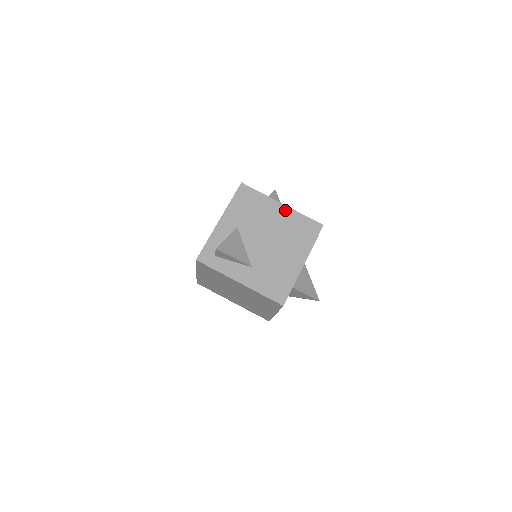
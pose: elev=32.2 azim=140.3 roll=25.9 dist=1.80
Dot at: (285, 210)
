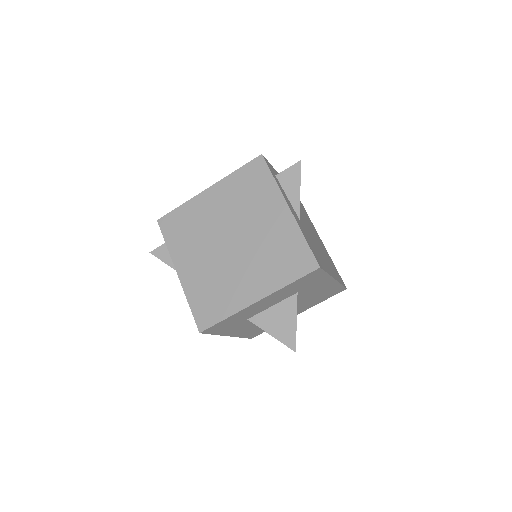
Dot at: (323, 245)
